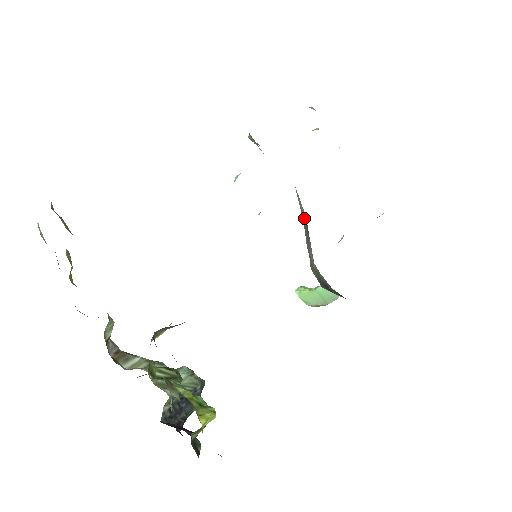
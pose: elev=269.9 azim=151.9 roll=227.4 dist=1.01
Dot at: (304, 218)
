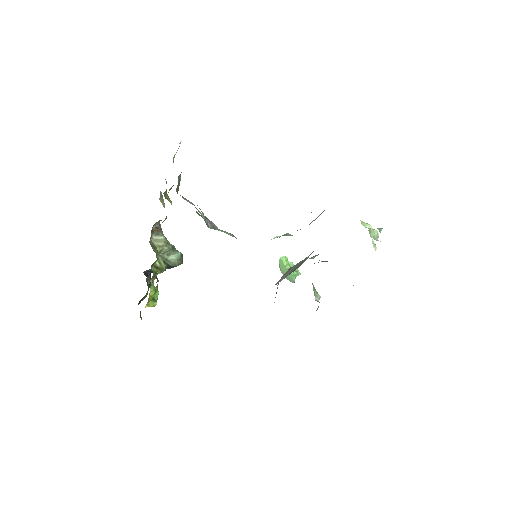
Dot at: occluded
